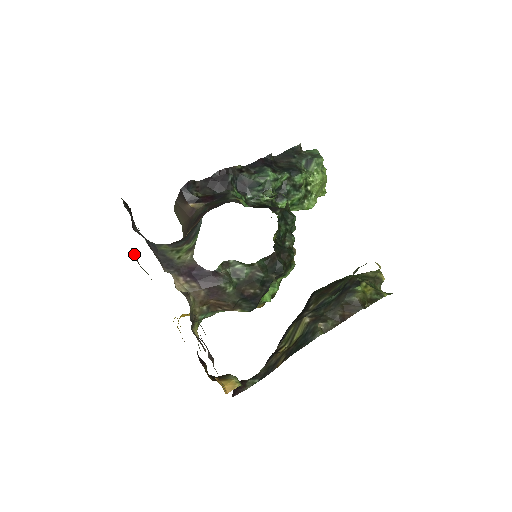
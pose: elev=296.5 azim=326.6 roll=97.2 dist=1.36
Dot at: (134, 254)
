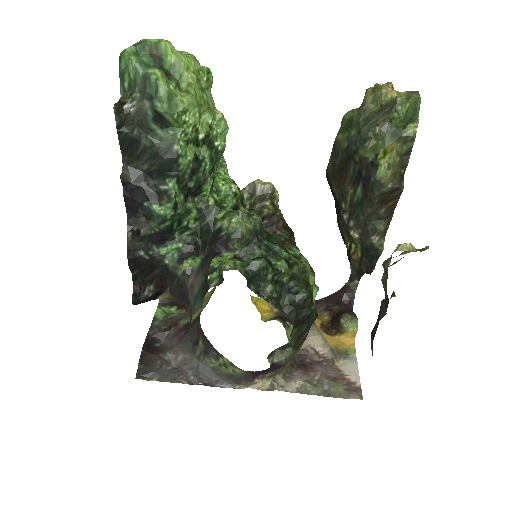
Dot at: (169, 308)
